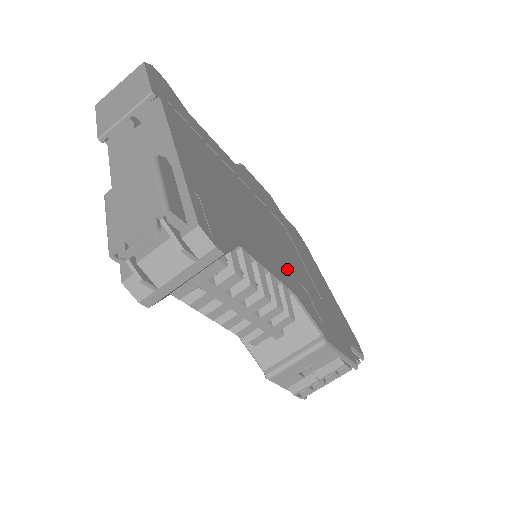
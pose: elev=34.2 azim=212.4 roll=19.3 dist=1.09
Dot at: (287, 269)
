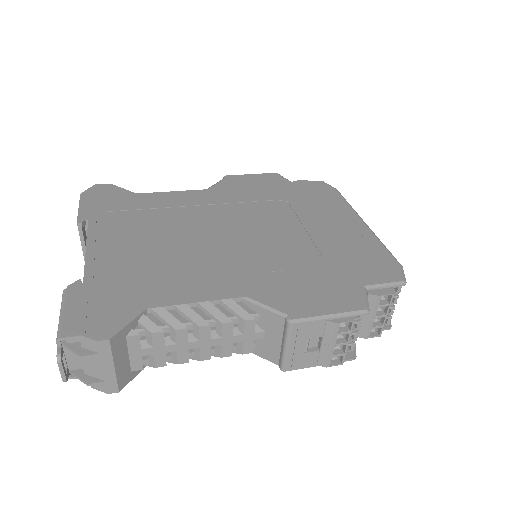
Dot at: (248, 269)
